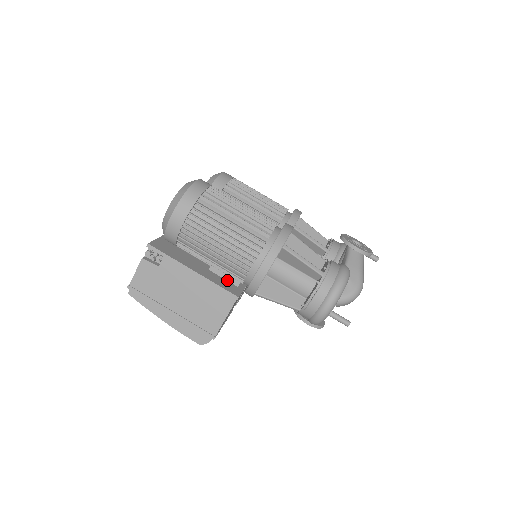
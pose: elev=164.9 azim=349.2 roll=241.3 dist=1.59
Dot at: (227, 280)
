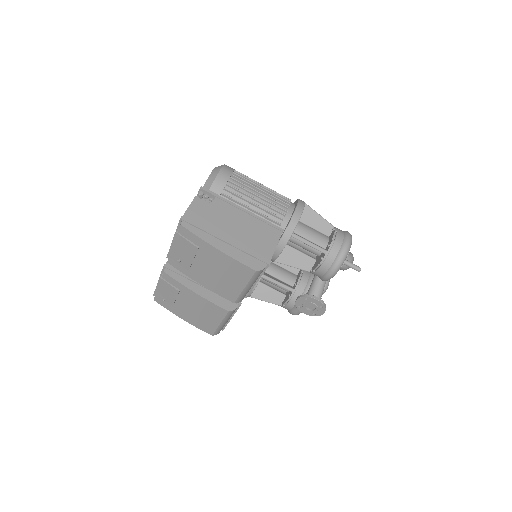
Dot at: occluded
